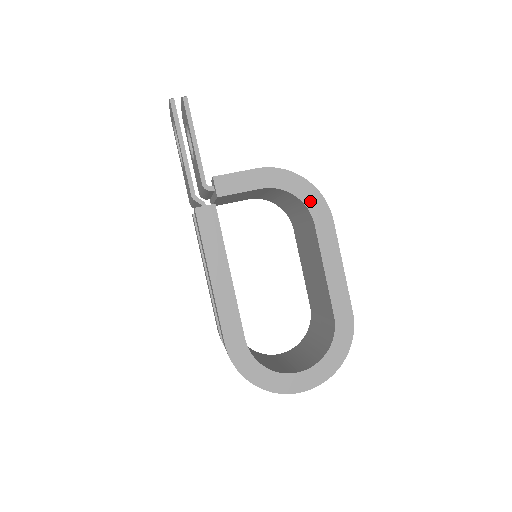
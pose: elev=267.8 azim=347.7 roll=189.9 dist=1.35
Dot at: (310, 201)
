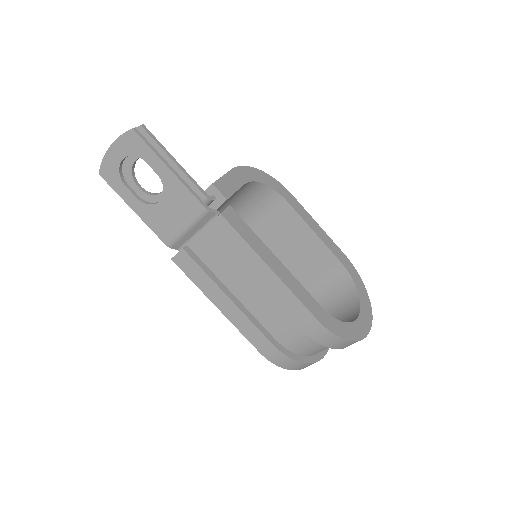
Dot at: (273, 185)
